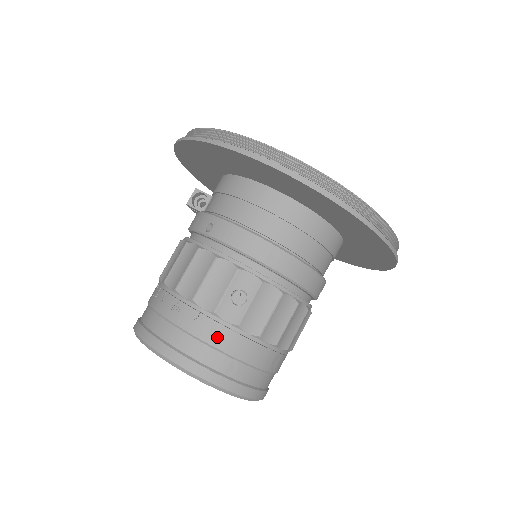
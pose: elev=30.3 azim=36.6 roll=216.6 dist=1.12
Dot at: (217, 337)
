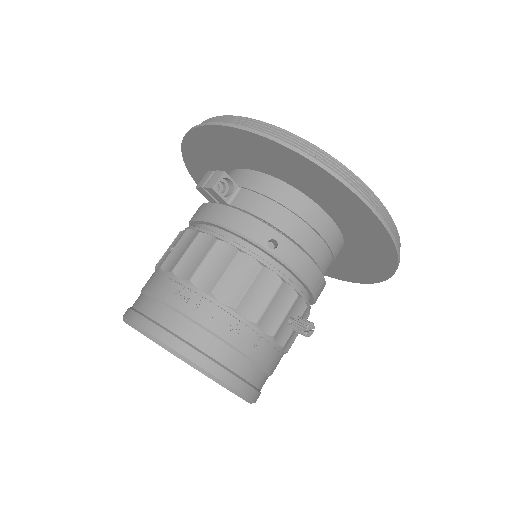
Dot at: (268, 358)
